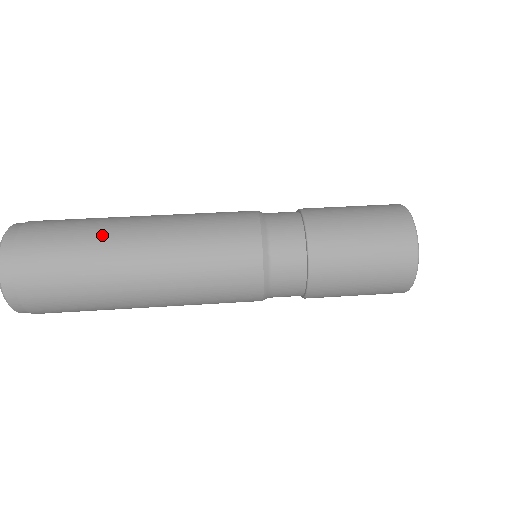
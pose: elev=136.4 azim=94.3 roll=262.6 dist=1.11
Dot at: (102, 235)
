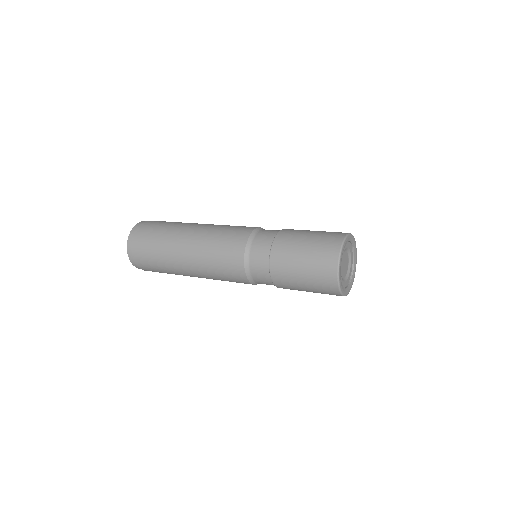
Dot at: (178, 225)
